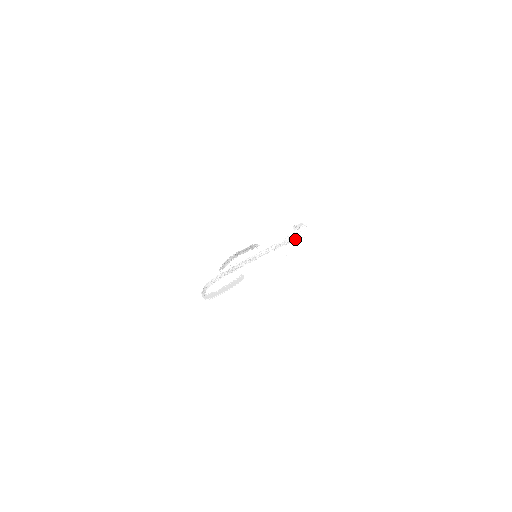
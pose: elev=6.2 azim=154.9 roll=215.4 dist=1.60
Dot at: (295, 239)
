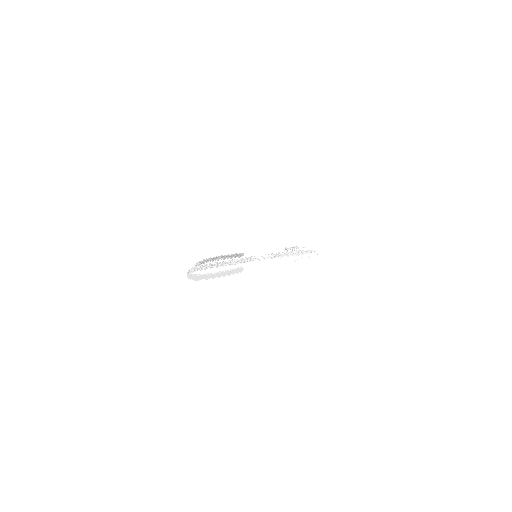
Dot at: (300, 252)
